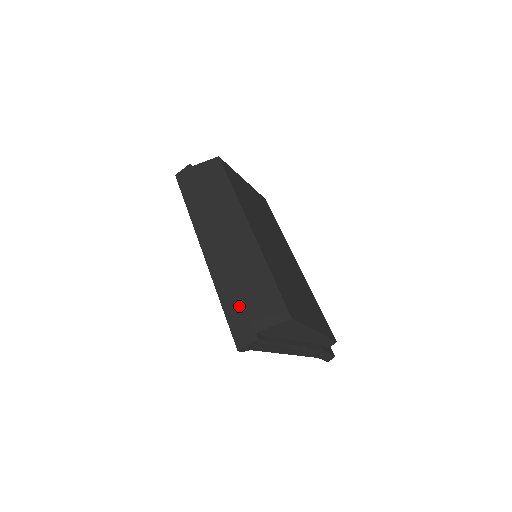
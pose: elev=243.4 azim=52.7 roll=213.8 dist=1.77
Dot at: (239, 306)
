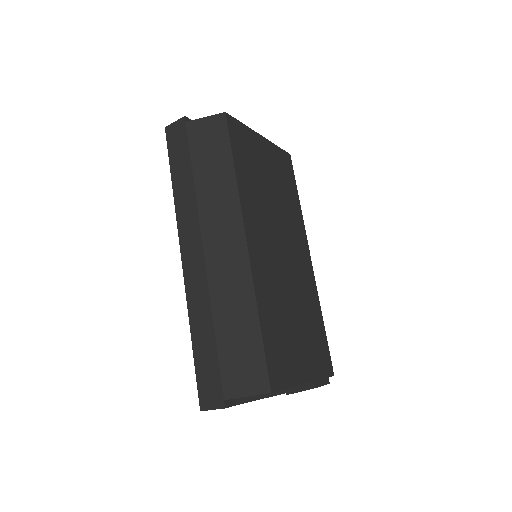
Dot at: (211, 356)
